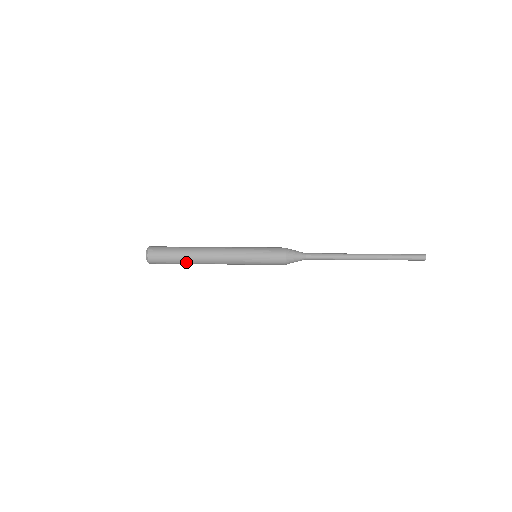
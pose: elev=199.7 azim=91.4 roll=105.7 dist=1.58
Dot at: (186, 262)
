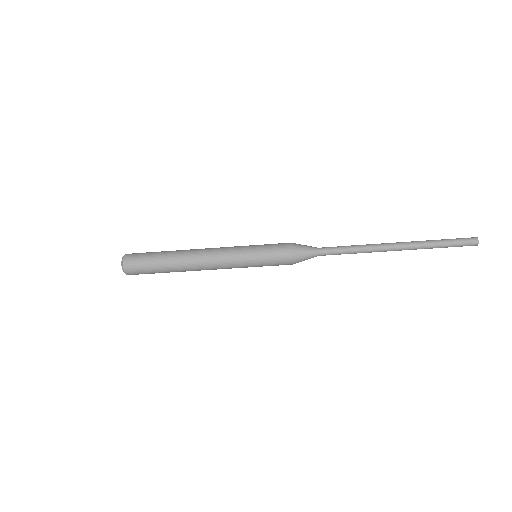
Dot at: occluded
